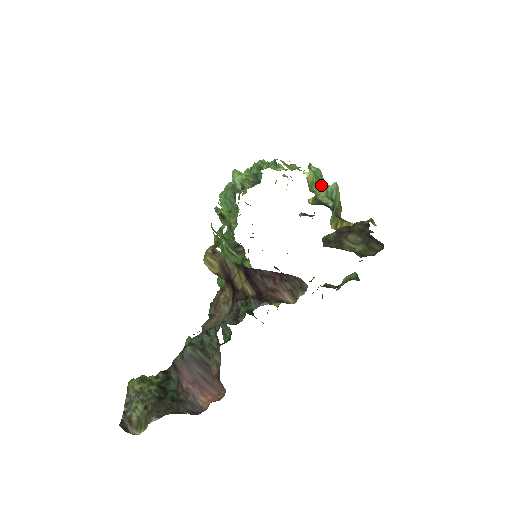
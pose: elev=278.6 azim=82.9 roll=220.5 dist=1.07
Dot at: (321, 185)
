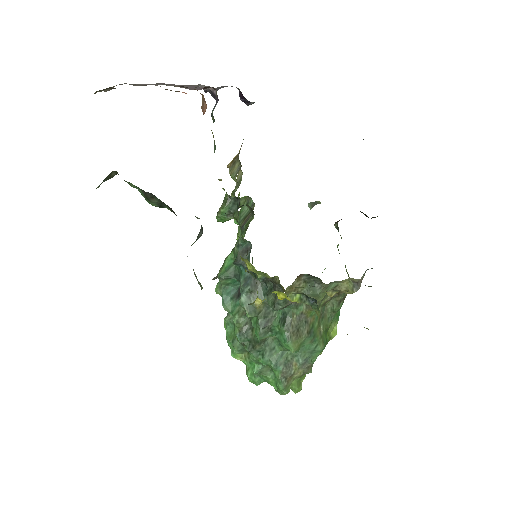
Dot at: occluded
